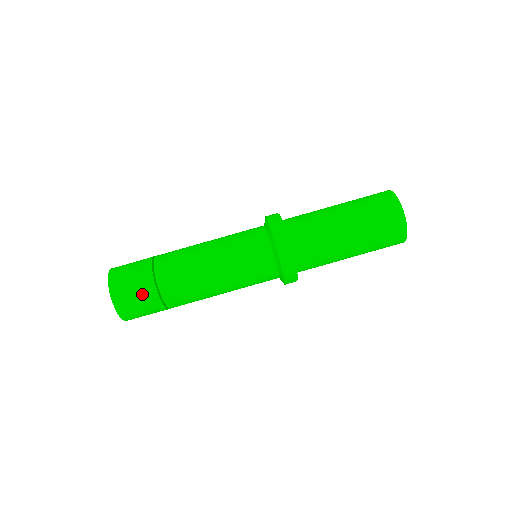
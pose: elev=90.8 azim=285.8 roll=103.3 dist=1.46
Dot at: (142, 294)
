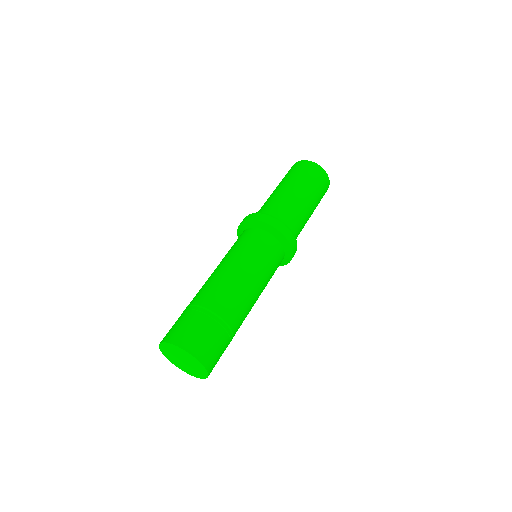
Dot at: (222, 344)
